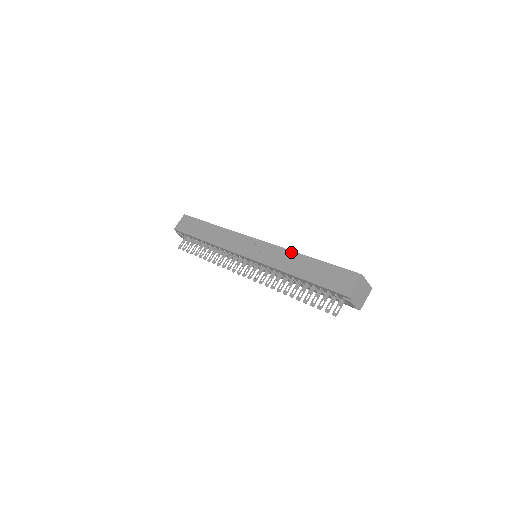
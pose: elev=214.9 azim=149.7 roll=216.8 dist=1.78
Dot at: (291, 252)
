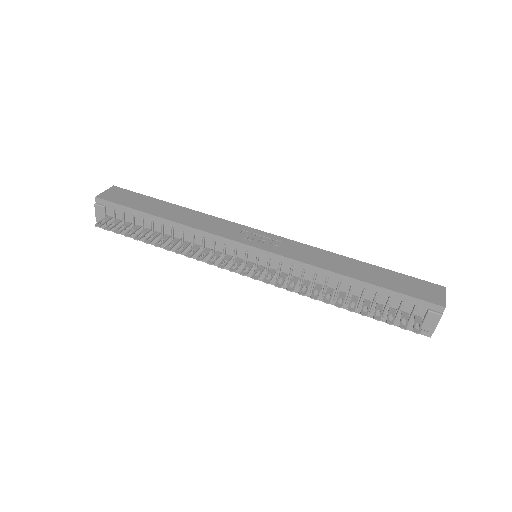
Dot at: (330, 252)
